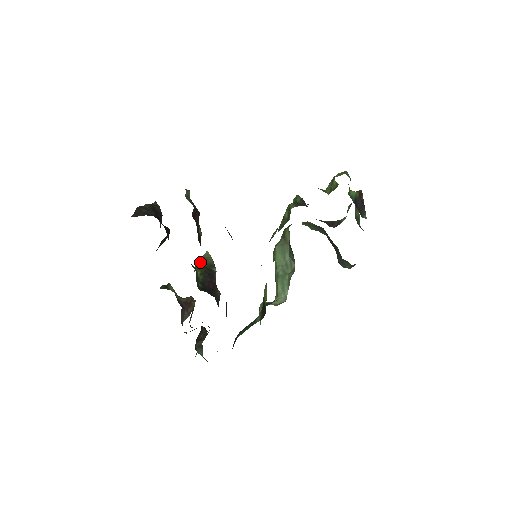
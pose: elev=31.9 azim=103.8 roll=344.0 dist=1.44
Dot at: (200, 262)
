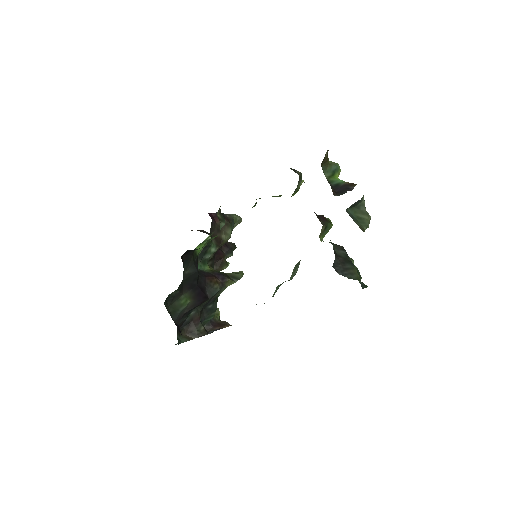
Dot at: occluded
